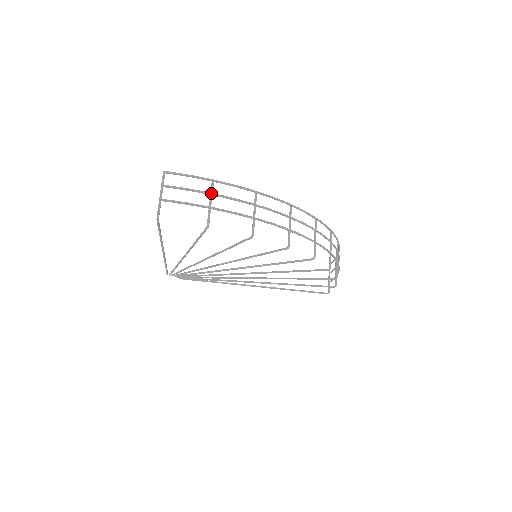
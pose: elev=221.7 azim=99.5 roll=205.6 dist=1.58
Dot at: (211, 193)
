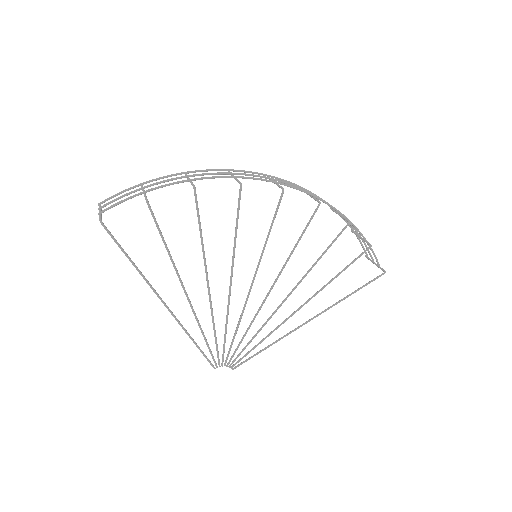
Dot at: (141, 188)
